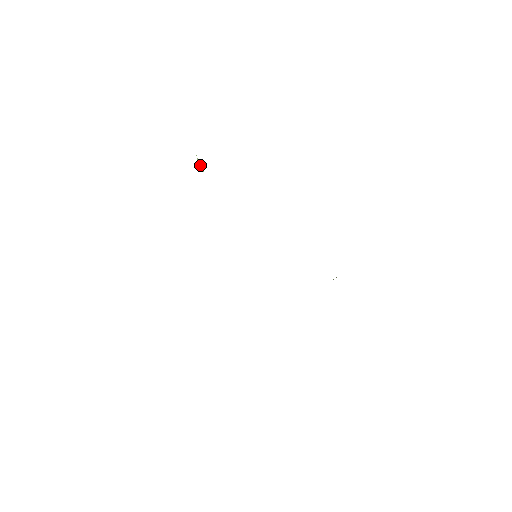
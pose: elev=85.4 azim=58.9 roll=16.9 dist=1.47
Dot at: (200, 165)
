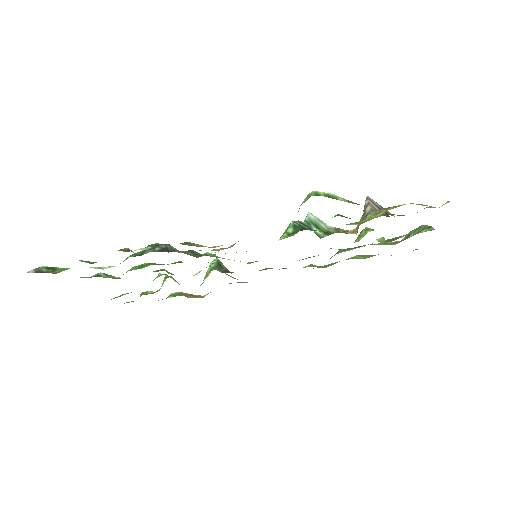
Dot at: (104, 267)
